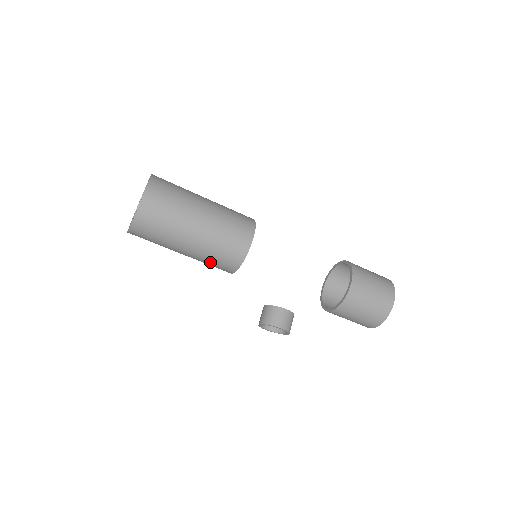
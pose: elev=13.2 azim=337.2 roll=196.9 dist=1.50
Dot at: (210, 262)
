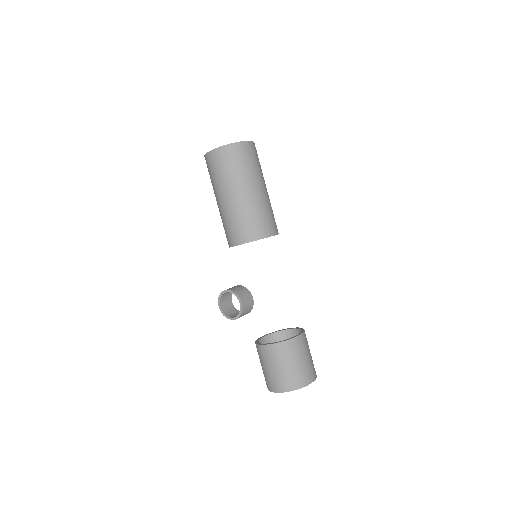
Dot at: (235, 221)
